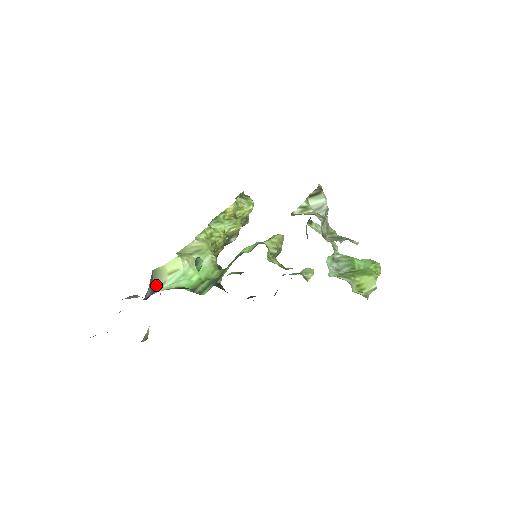
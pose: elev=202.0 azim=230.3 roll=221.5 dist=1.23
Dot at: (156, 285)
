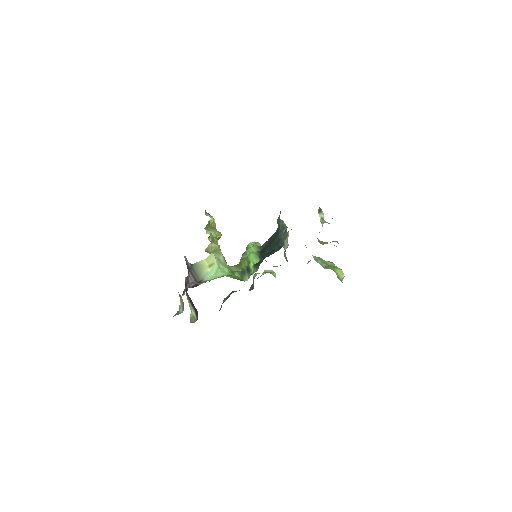
Dot at: (200, 275)
